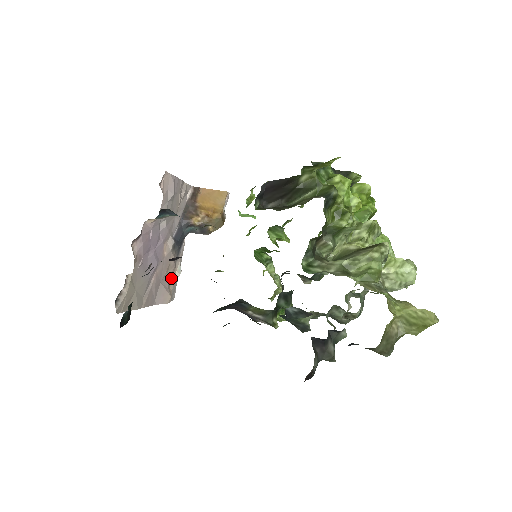
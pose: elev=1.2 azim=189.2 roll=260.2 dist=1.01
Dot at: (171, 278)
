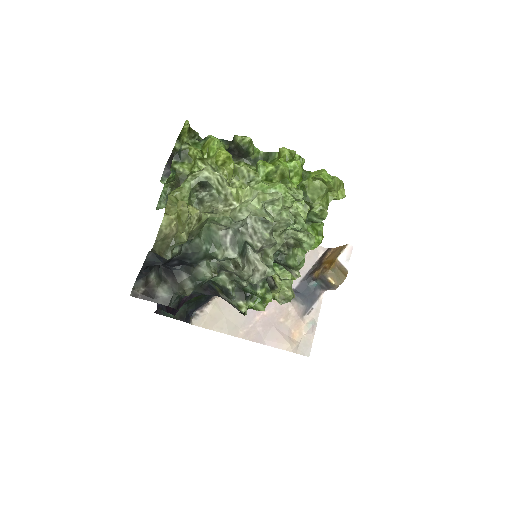
Dot at: (296, 329)
